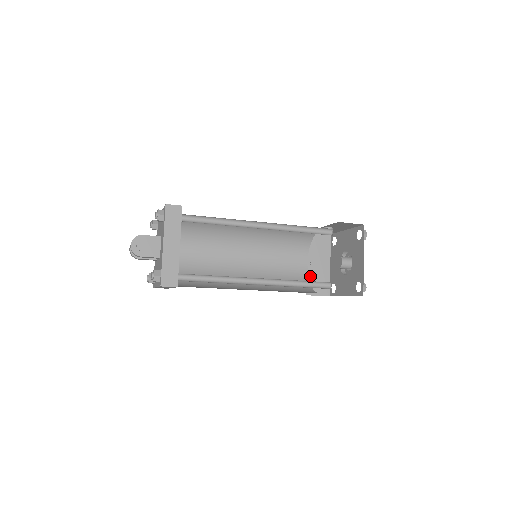
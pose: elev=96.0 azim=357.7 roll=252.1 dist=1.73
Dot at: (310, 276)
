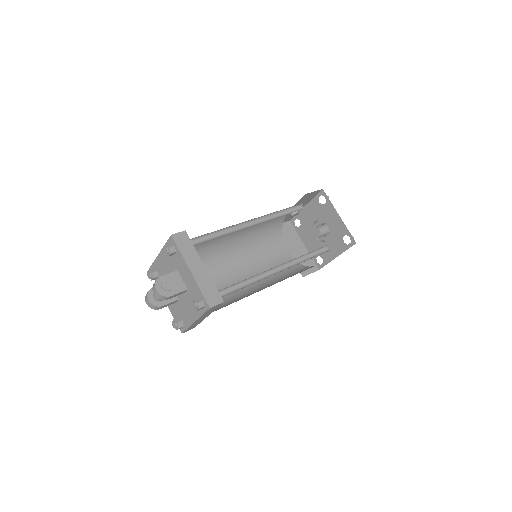
Dot at: occluded
